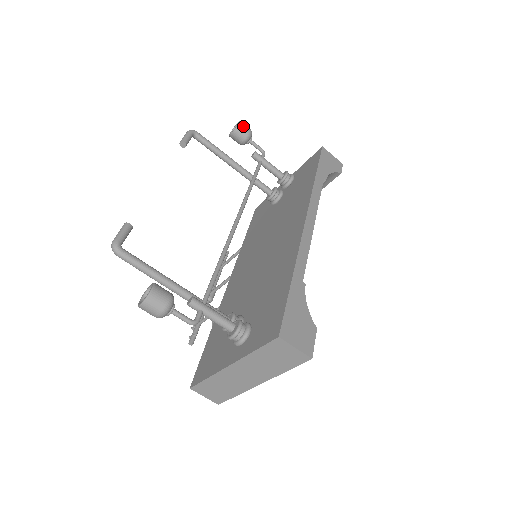
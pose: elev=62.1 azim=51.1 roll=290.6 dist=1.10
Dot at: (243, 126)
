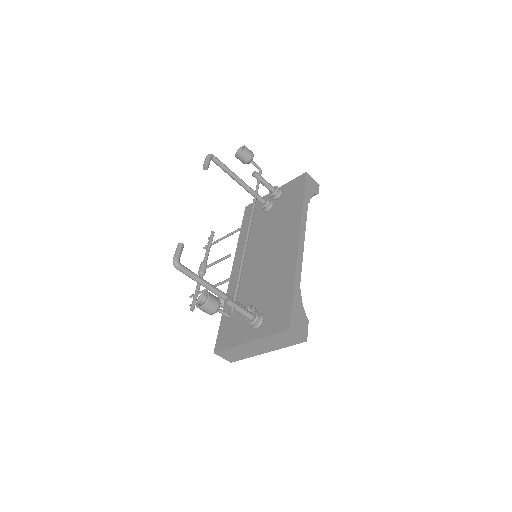
Dot at: (248, 151)
